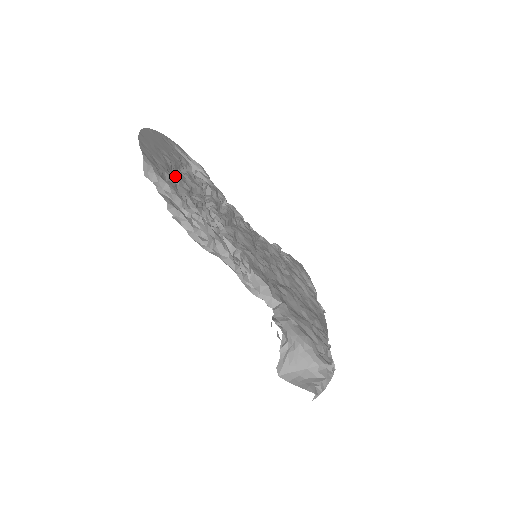
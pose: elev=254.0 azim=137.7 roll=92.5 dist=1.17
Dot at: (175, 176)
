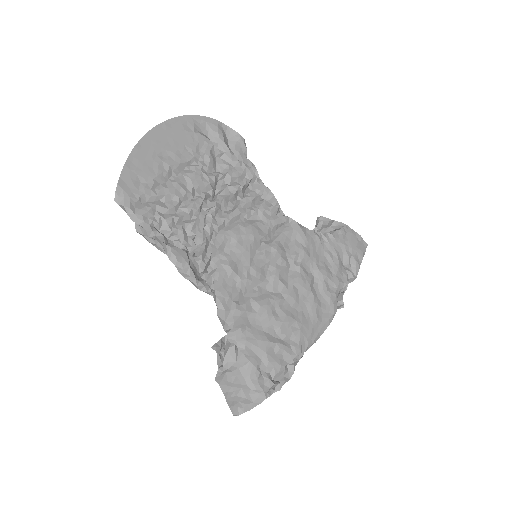
Dot at: (163, 191)
